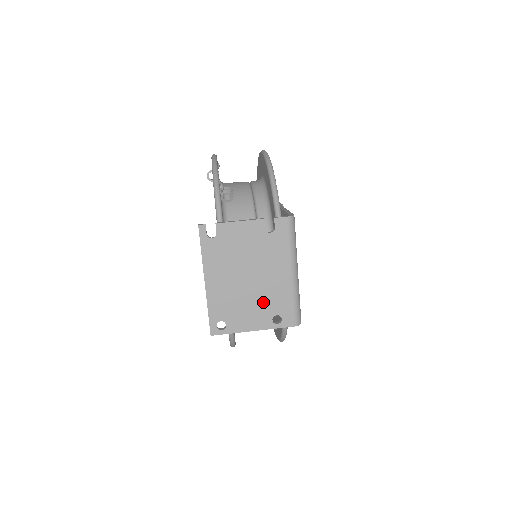
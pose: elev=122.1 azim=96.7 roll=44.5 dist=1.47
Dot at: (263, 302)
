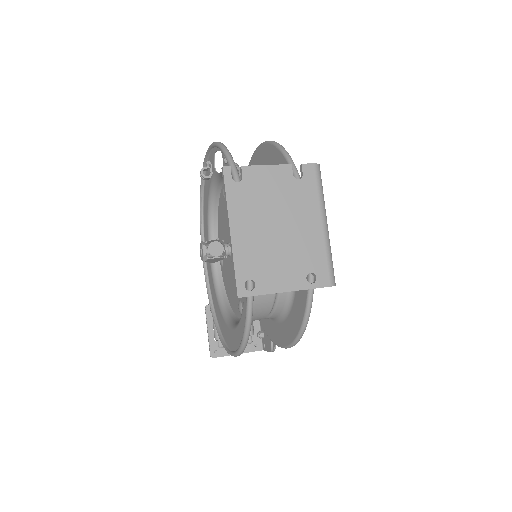
Dot at: (295, 257)
